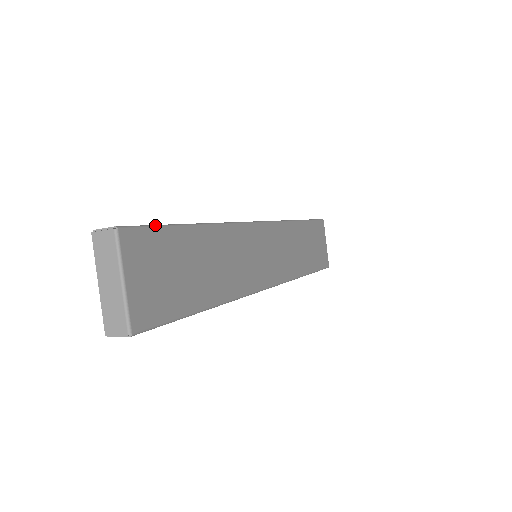
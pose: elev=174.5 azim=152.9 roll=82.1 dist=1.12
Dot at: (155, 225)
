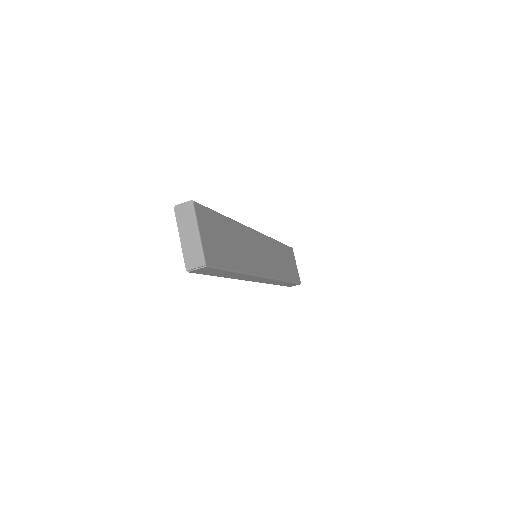
Dot at: occluded
